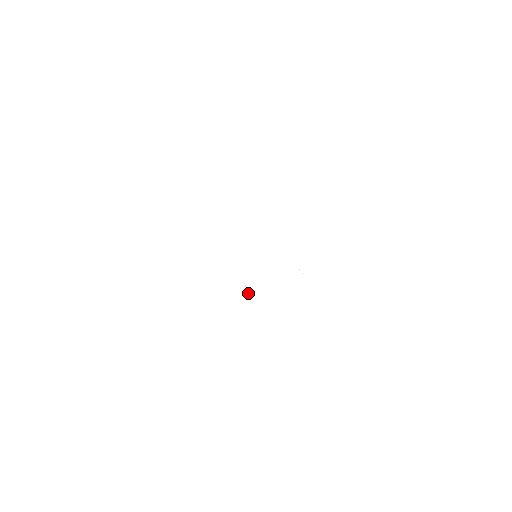
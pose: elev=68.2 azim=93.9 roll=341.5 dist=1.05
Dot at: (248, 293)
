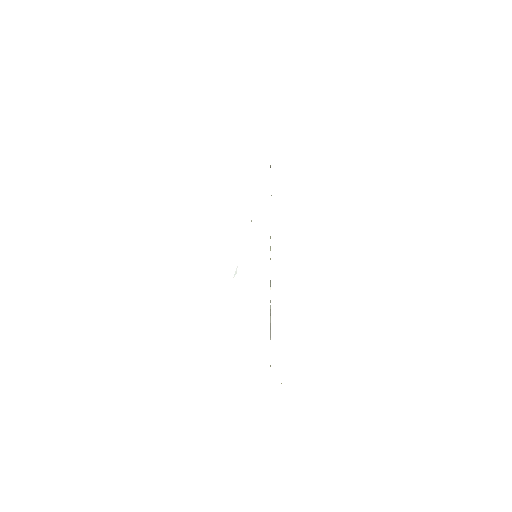
Dot at: (235, 274)
